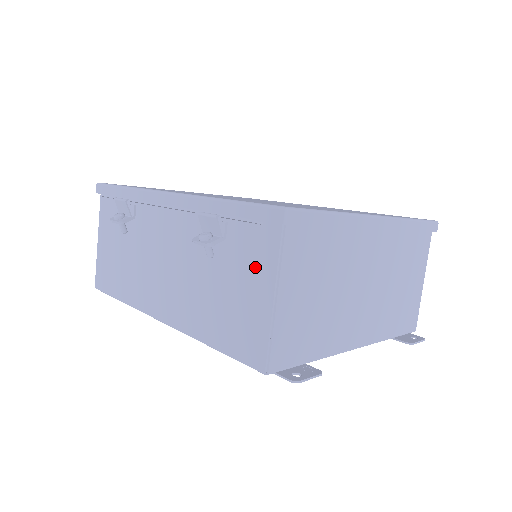
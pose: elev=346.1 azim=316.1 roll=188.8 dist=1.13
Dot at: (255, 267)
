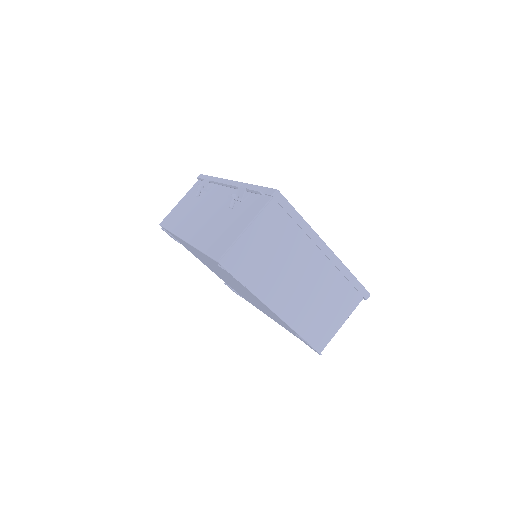
Dot at: (247, 214)
